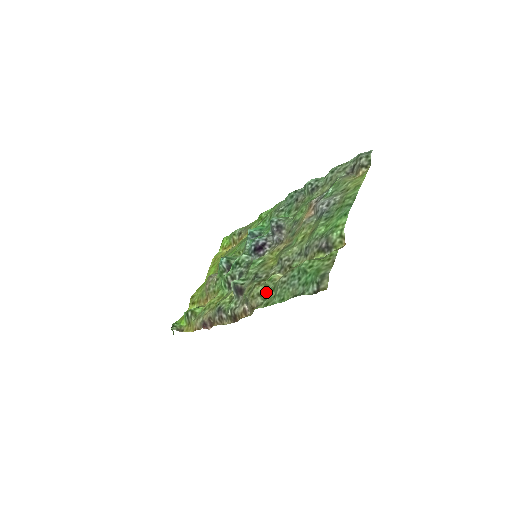
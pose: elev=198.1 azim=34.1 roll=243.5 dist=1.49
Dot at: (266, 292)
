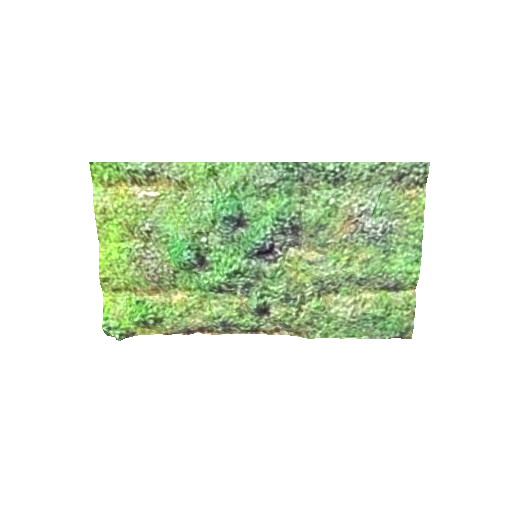
Dot at: (315, 319)
